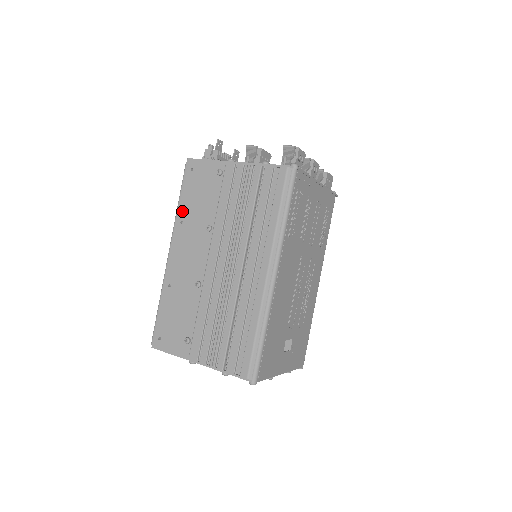
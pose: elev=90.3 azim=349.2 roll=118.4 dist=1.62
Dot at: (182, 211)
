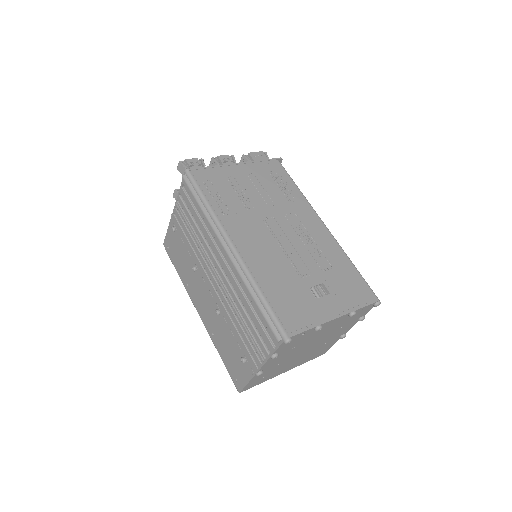
Dot at: (182, 278)
